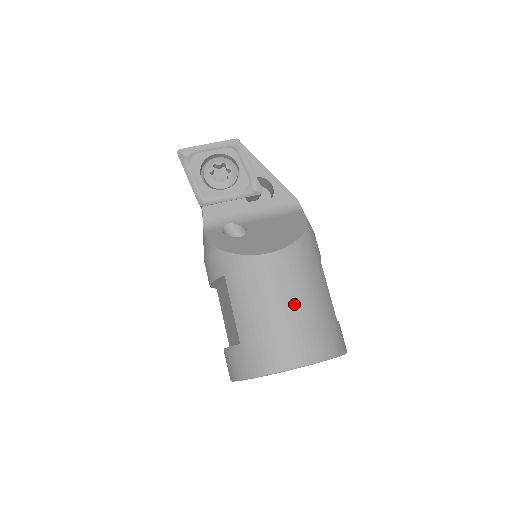
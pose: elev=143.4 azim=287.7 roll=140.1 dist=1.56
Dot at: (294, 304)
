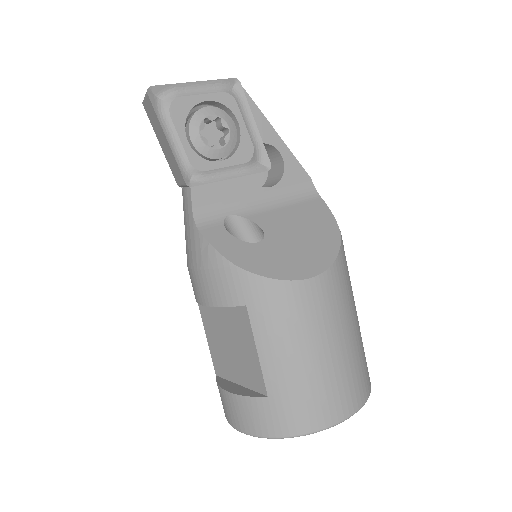
Dot at: (340, 342)
